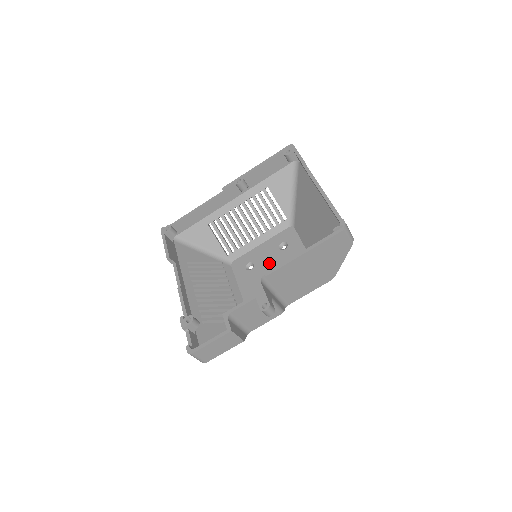
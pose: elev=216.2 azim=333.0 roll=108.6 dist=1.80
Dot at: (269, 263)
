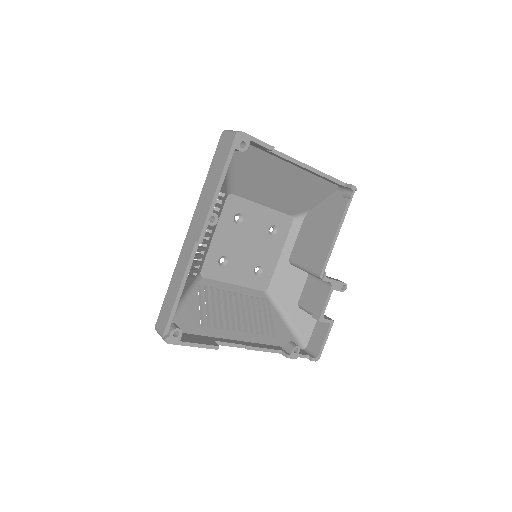
Dot at: (240, 243)
